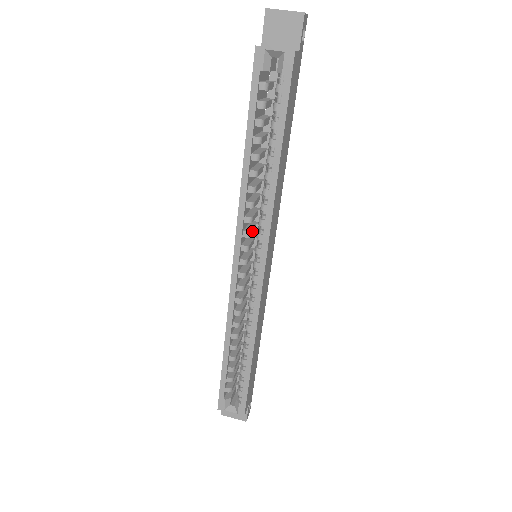
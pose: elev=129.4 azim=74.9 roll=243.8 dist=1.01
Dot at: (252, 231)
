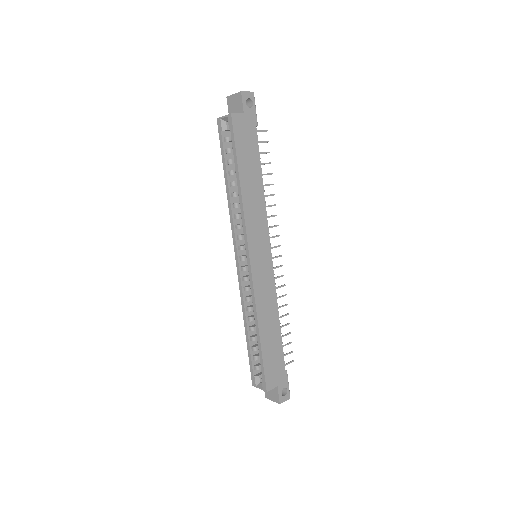
Dot at: occluded
